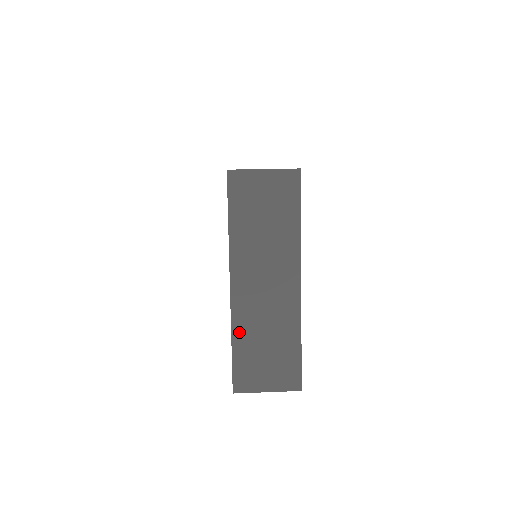
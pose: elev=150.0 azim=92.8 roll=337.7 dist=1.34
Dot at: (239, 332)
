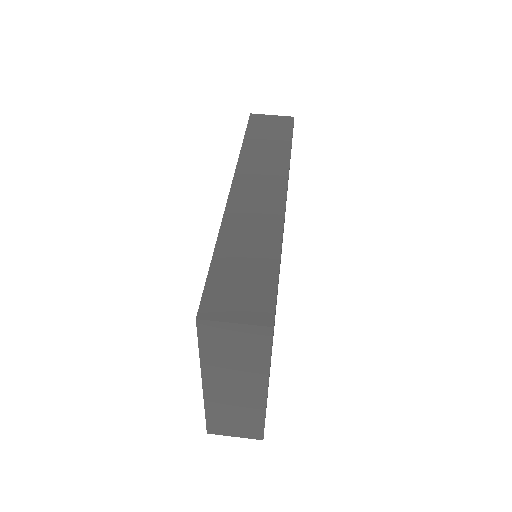
Dot at: (211, 408)
